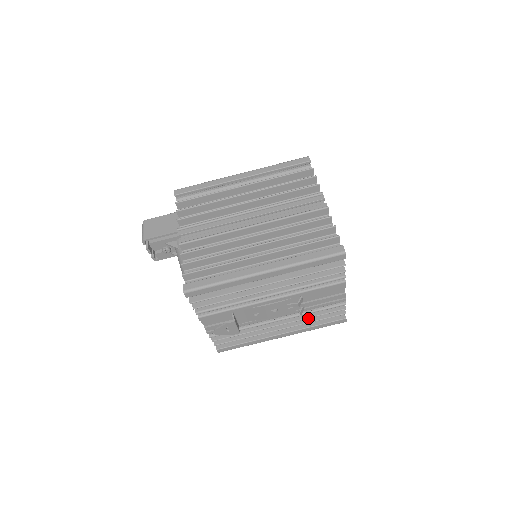
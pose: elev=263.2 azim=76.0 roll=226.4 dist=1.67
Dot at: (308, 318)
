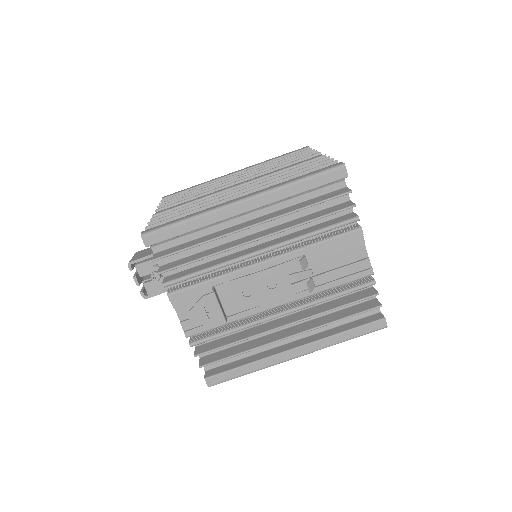
Dot at: (326, 311)
